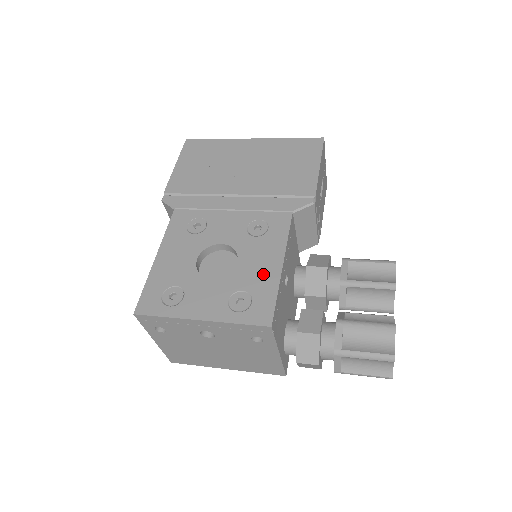
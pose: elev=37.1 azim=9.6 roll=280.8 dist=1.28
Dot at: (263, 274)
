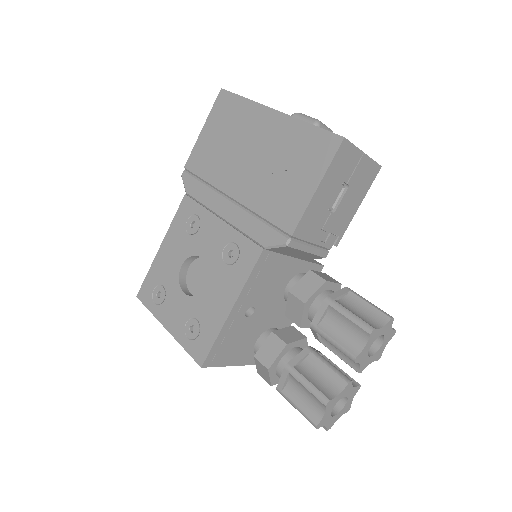
Dot at: (215, 311)
